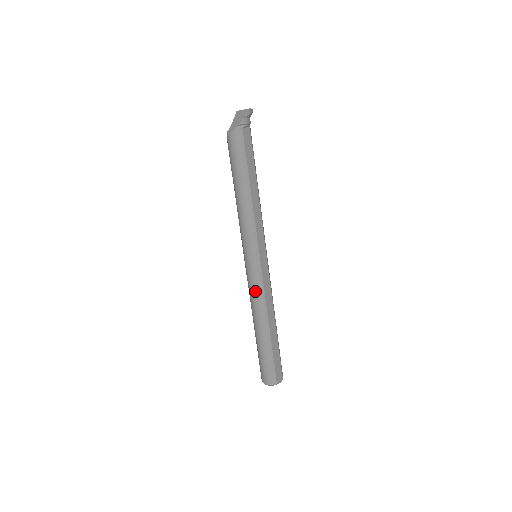
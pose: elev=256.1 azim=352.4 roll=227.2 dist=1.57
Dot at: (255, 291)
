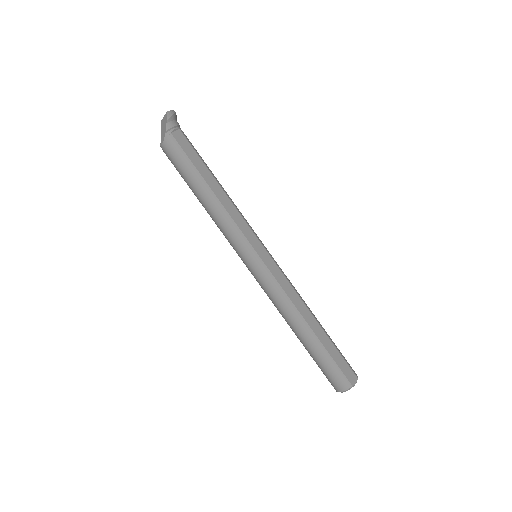
Dot at: (272, 293)
